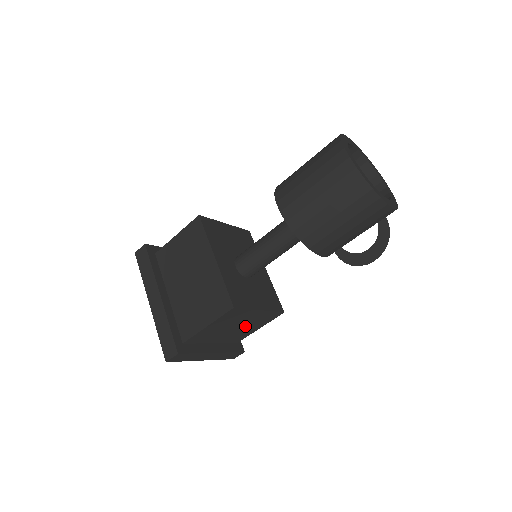
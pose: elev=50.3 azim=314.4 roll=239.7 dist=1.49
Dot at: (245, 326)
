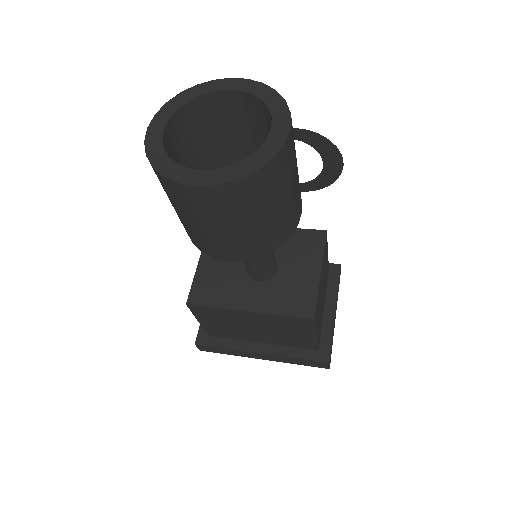
Dot at: (324, 278)
